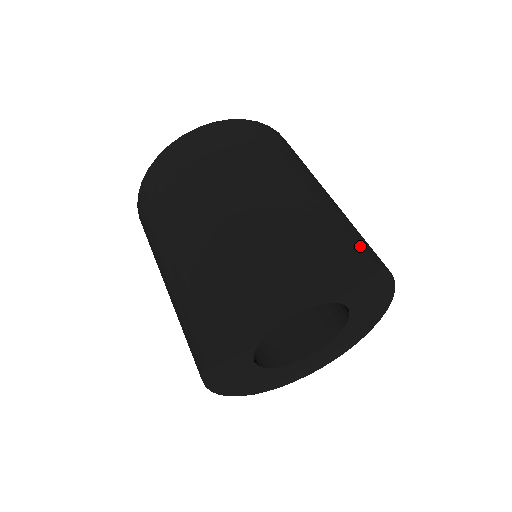
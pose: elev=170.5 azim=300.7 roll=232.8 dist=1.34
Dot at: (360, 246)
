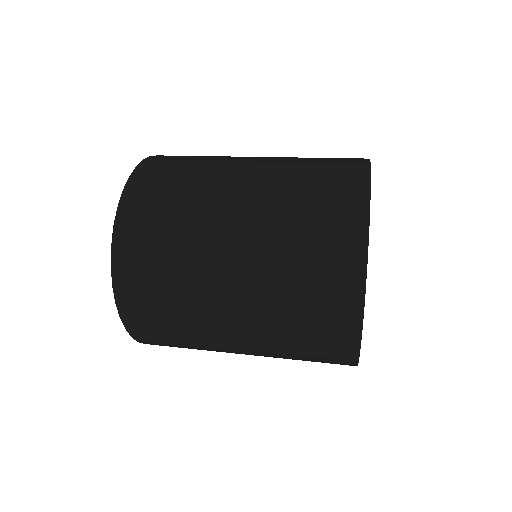
Dot at: occluded
